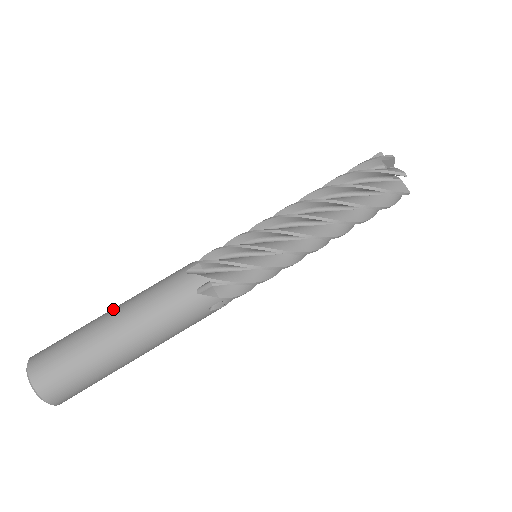
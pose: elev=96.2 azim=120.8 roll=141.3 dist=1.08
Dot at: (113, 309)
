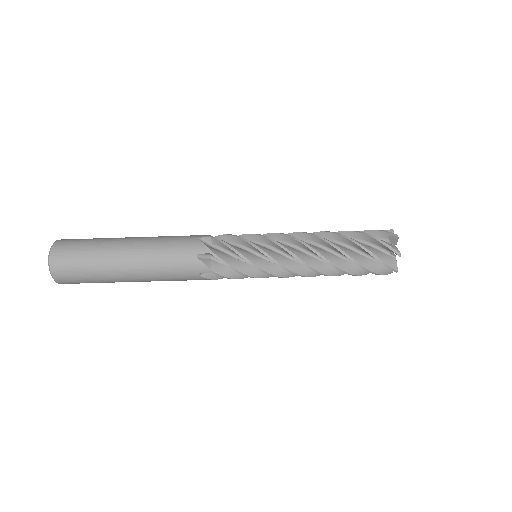
Dot at: (129, 270)
